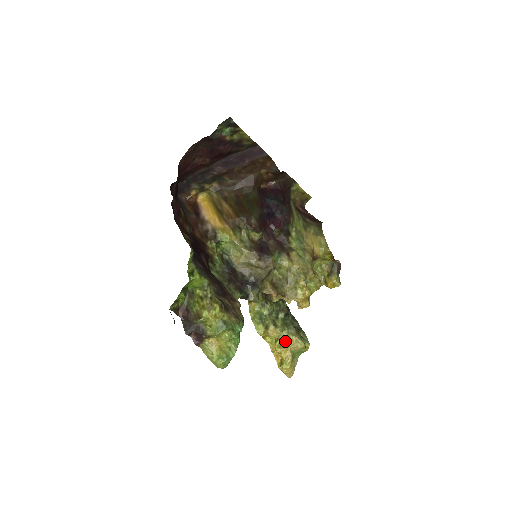
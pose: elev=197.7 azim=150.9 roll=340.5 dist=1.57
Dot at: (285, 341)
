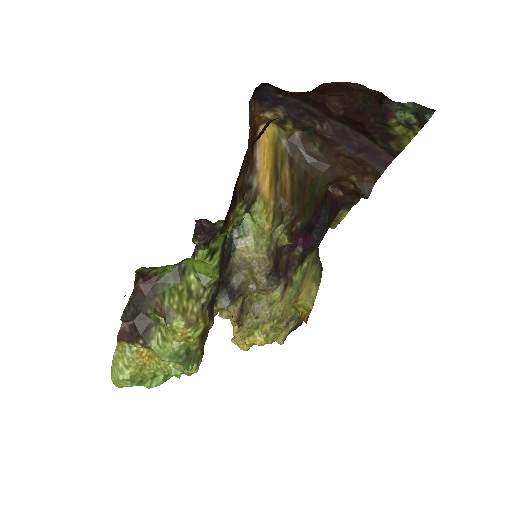
Dot at: occluded
